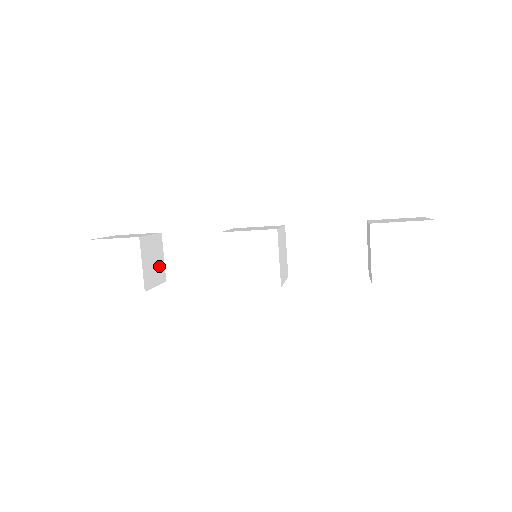
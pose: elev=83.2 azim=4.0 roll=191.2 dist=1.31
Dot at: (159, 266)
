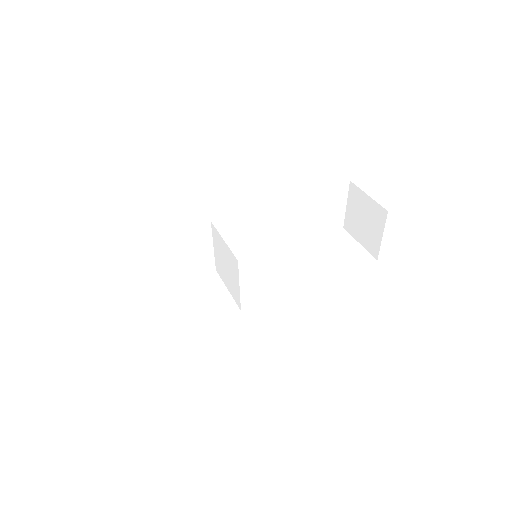
Dot at: occluded
